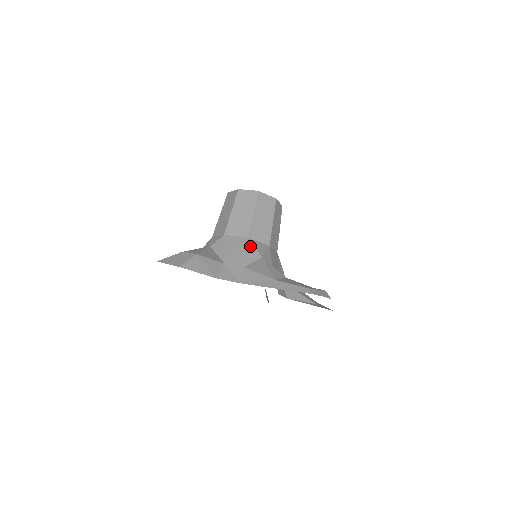
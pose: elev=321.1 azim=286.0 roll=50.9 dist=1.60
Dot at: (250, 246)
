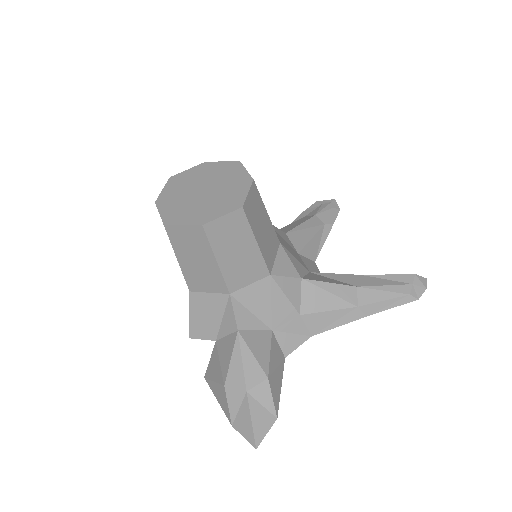
Dot at: (282, 282)
